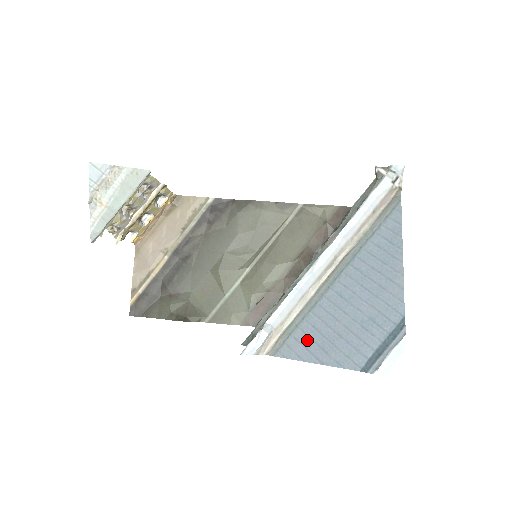
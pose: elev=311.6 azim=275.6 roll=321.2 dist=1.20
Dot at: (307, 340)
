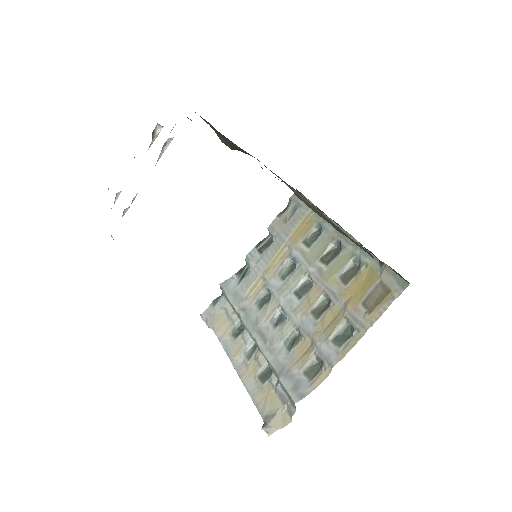
Dot at: occluded
